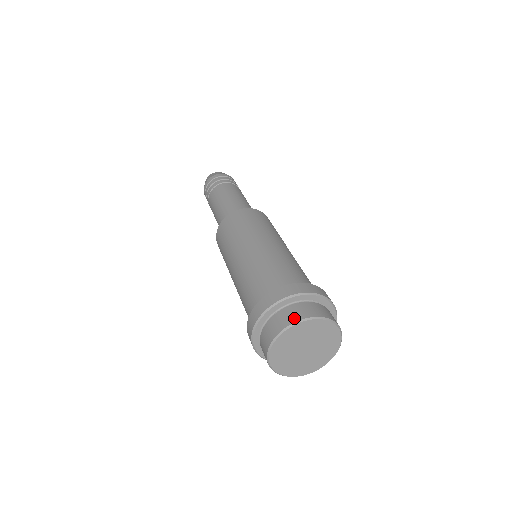
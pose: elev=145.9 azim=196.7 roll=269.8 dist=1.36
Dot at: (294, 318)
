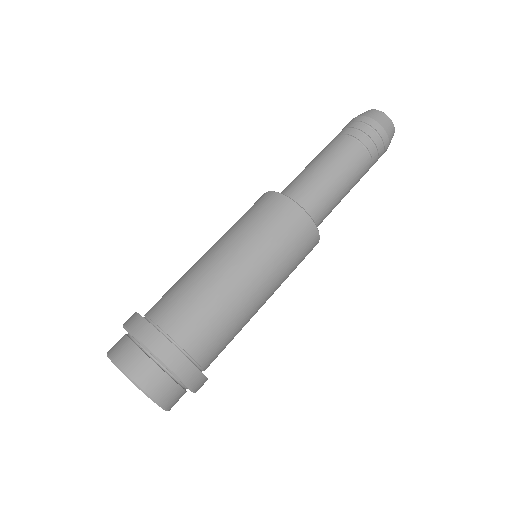
Dot at: (111, 348)
